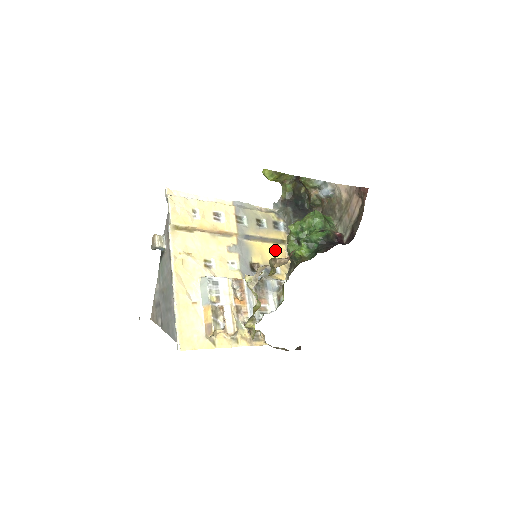
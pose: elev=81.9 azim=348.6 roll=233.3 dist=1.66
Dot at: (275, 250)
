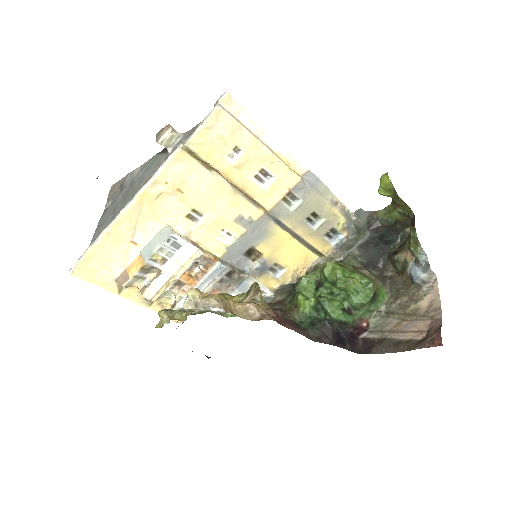
Dot at: (300, 254)
